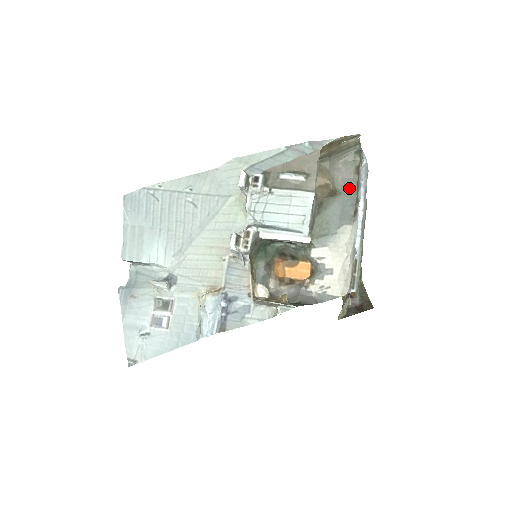
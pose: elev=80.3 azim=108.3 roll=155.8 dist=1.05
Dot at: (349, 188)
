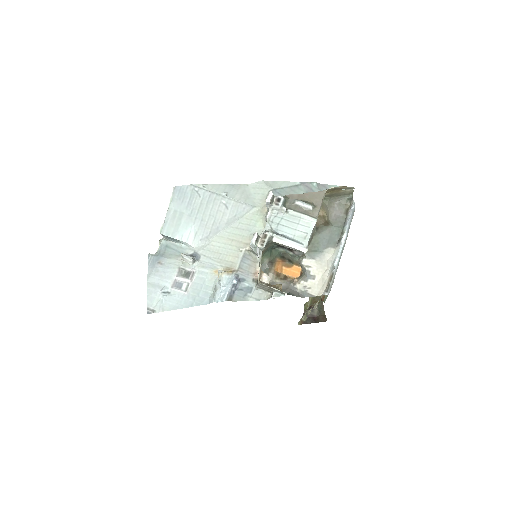
Dot at: (338, 222)
